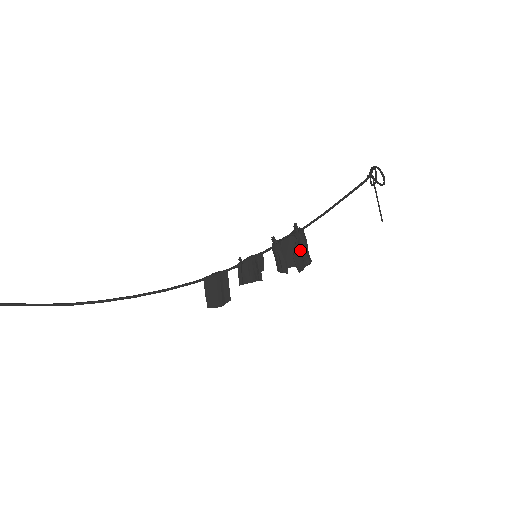
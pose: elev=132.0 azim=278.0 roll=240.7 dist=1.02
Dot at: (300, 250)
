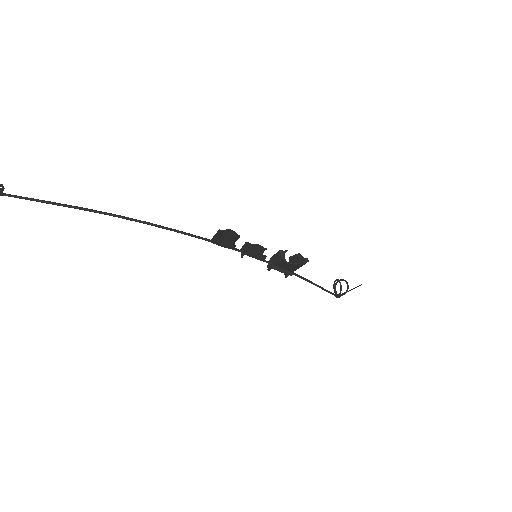
Dot at: occluded
